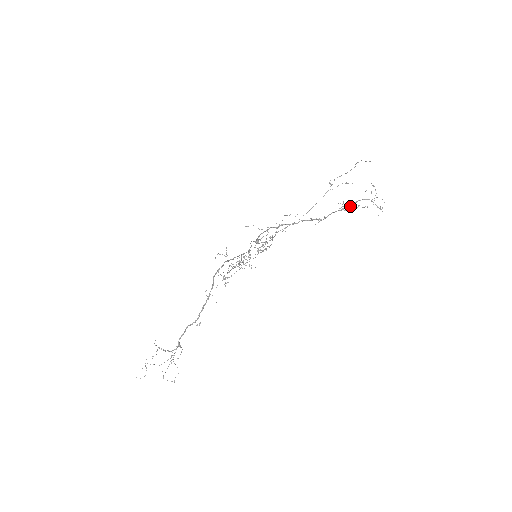
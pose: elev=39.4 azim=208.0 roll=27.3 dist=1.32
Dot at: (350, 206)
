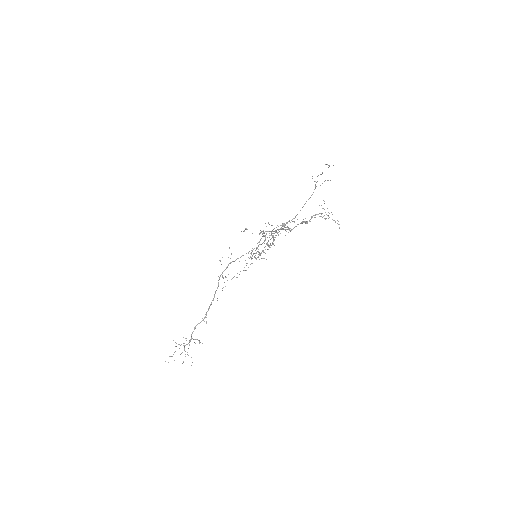
Dot at: (311, 218)
